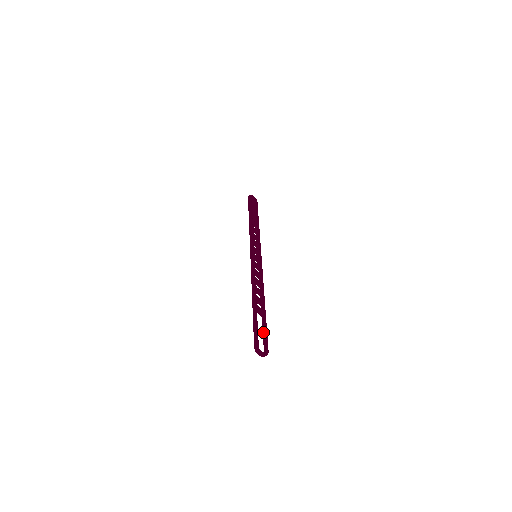
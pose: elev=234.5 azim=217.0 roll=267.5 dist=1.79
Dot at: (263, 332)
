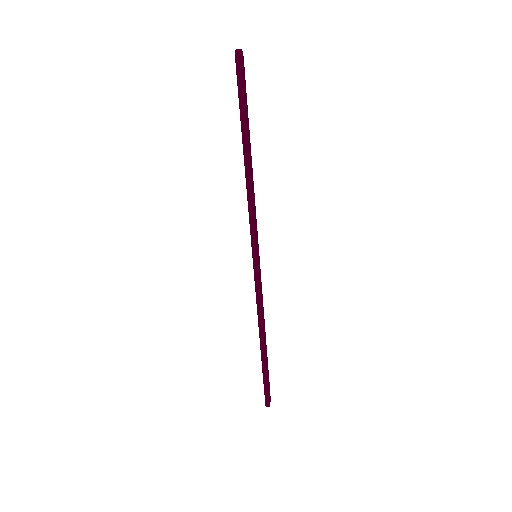
Dot at: occluded
